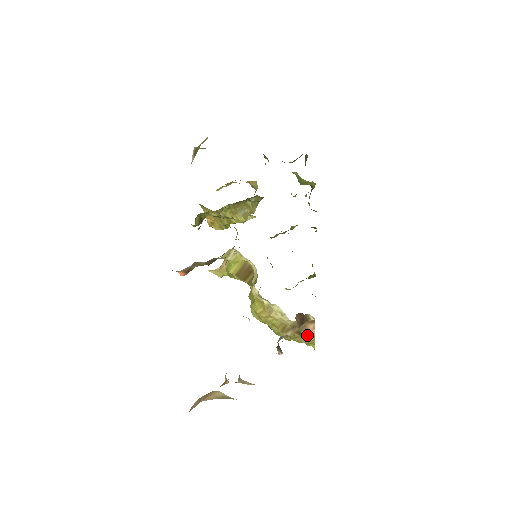
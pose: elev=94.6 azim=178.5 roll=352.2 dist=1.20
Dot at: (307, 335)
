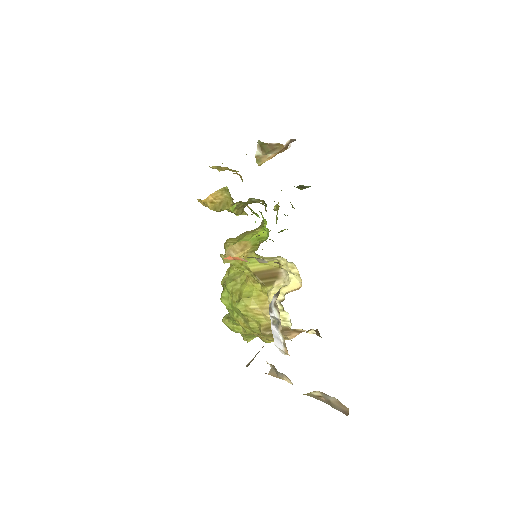
Dot at: occluded
